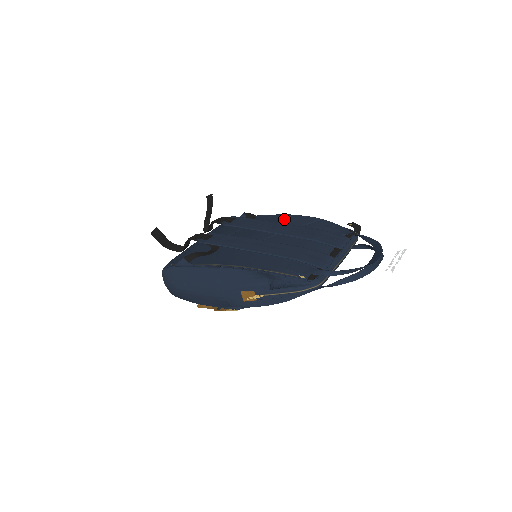
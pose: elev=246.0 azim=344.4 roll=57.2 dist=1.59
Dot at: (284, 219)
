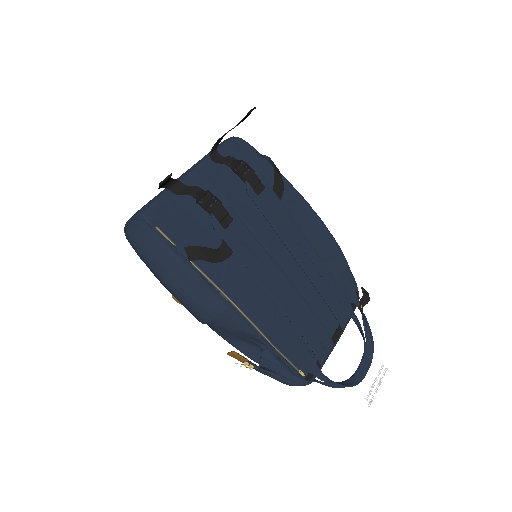
Dot at: (311, 225)
